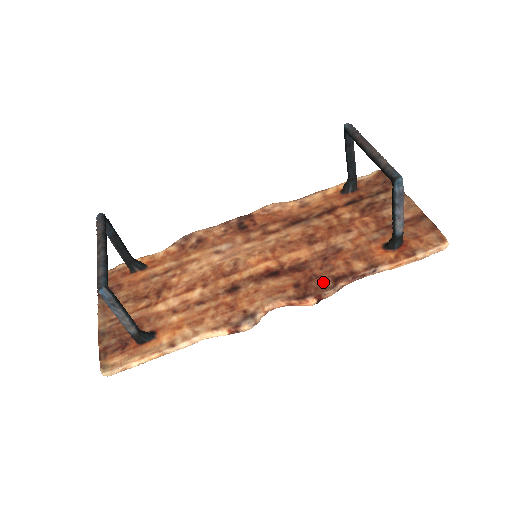
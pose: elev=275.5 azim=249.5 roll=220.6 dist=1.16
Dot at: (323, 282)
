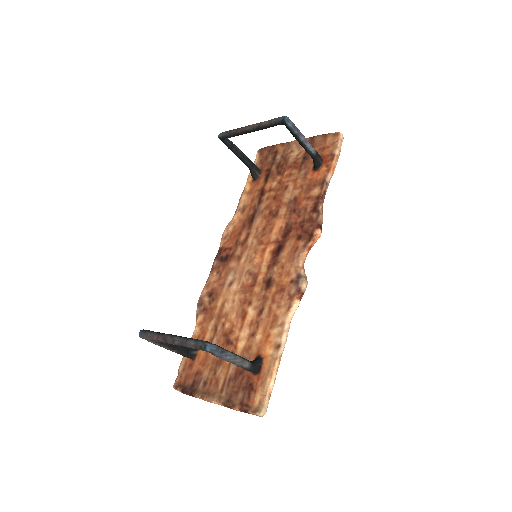
Dot at: (310, 219)
